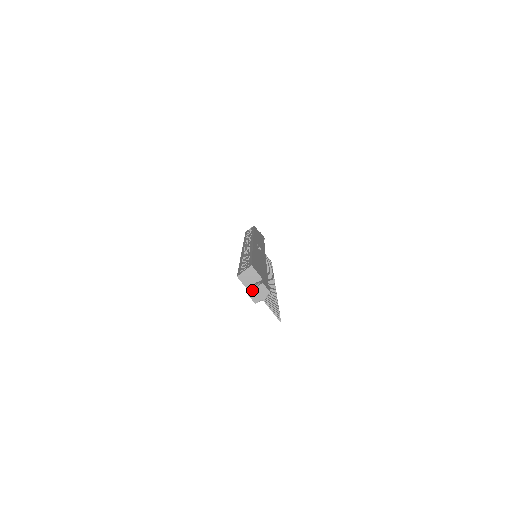
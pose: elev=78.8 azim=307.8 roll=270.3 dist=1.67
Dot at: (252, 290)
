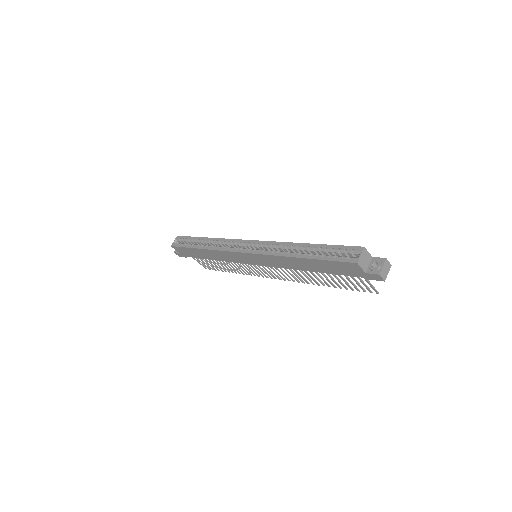
Dot at: (381, 269)
